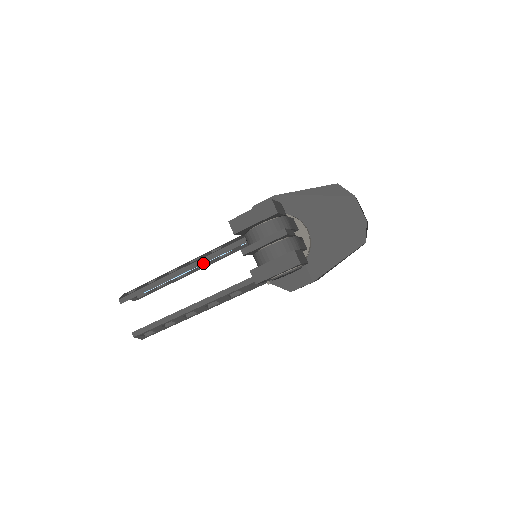
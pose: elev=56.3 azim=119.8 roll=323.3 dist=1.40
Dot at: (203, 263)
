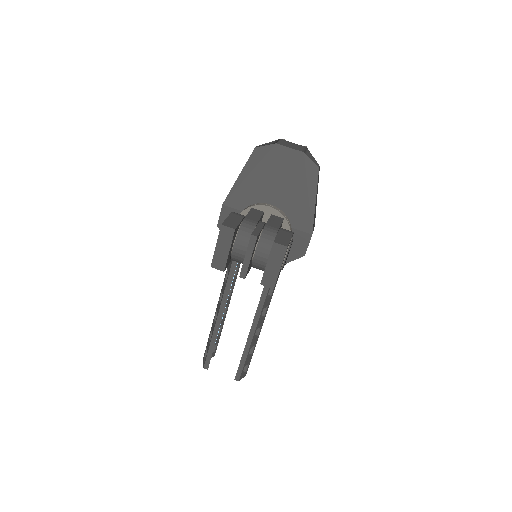
Dot at: (228, 294)
